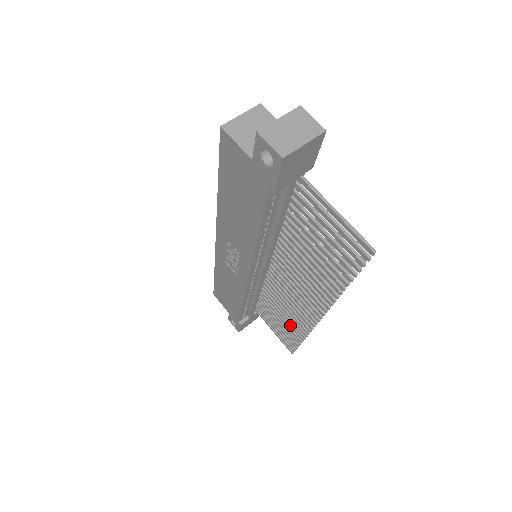
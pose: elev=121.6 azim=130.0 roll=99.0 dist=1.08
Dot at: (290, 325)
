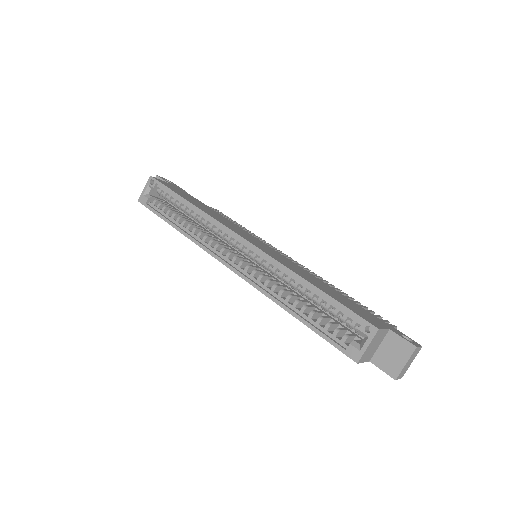
Dot at: occluded
